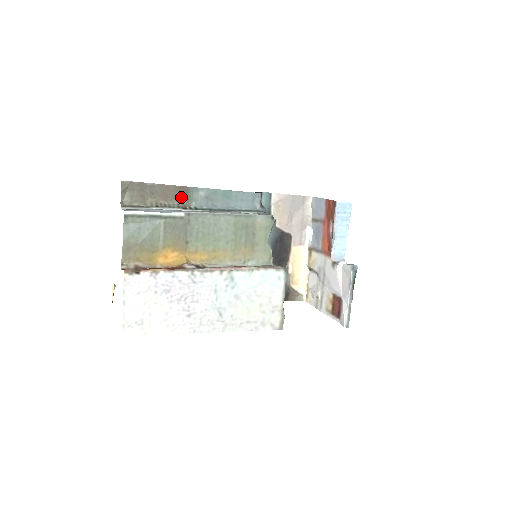
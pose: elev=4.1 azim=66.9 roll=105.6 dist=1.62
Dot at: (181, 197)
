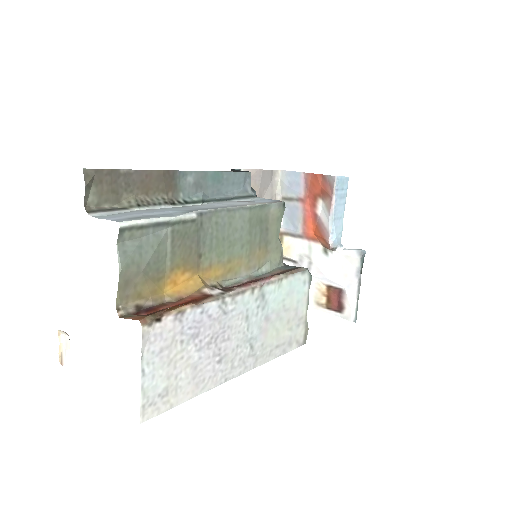
Dot at: (166, 187)
